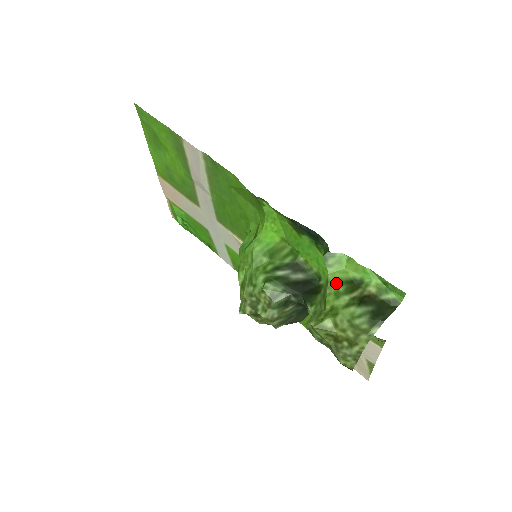
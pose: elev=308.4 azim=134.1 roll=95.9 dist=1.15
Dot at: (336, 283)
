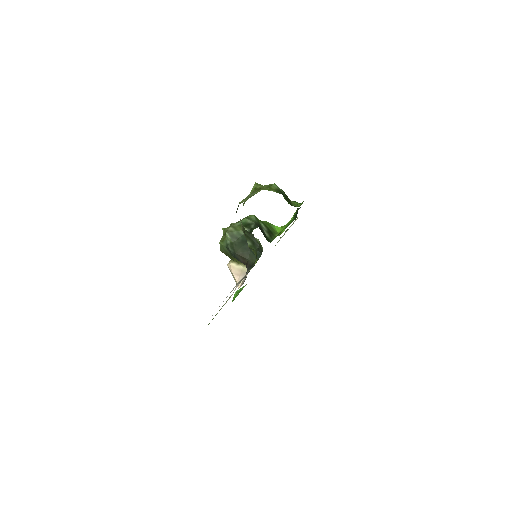
Dot at: occluded
